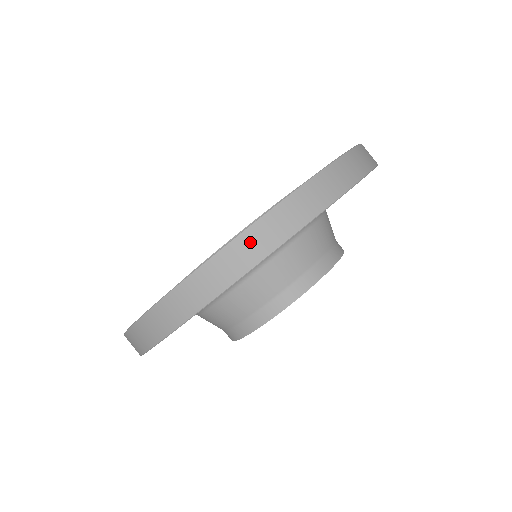
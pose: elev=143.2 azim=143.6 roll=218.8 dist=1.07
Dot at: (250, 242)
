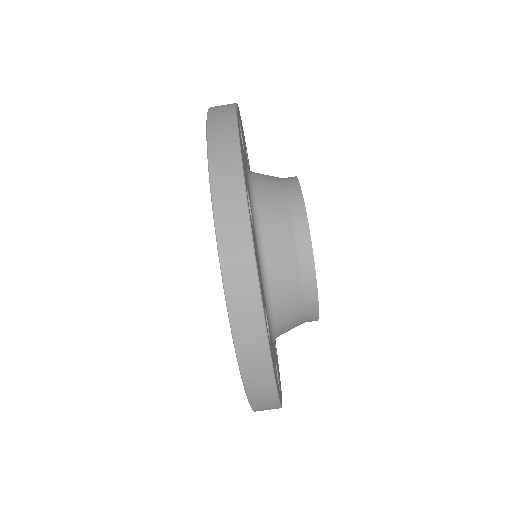
Dot at: (231, 252)
